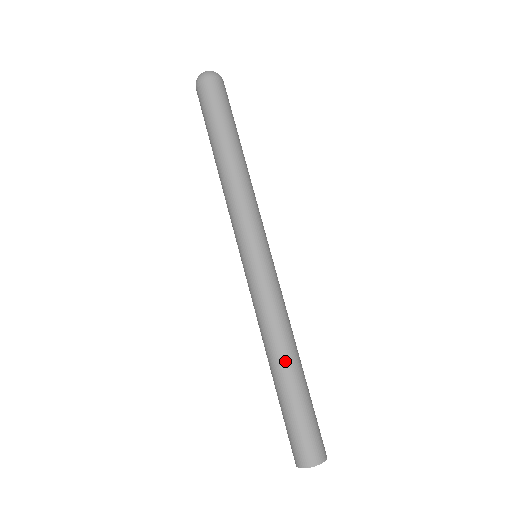
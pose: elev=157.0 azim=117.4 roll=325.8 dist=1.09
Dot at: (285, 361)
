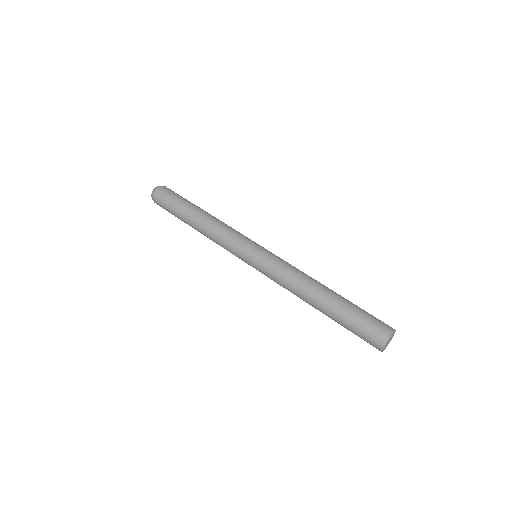
Dot at: (320, 292)
